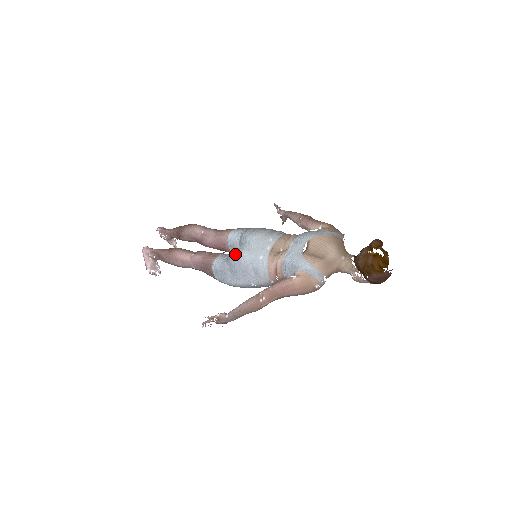
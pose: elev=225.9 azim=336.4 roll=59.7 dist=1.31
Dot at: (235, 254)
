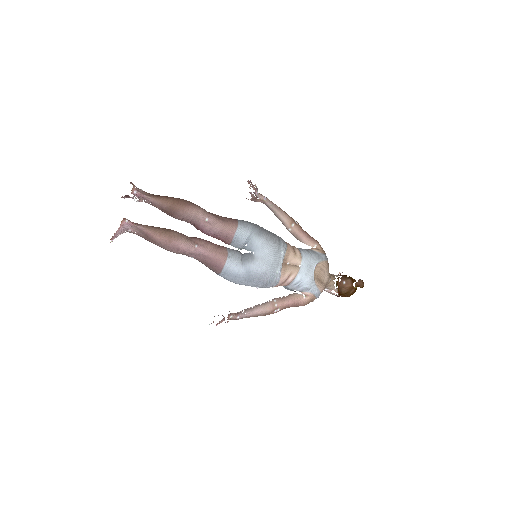
Dot at: (257, 266)
